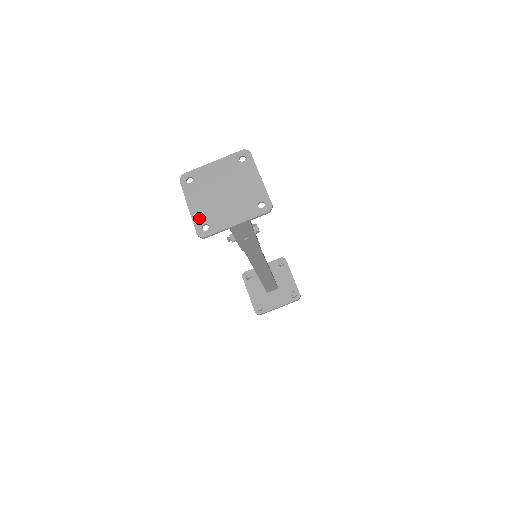
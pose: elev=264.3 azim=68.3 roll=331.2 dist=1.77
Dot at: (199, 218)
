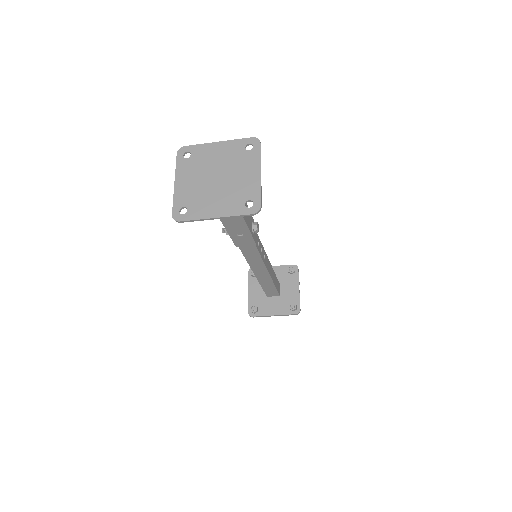
Dot at: (181, 199)
